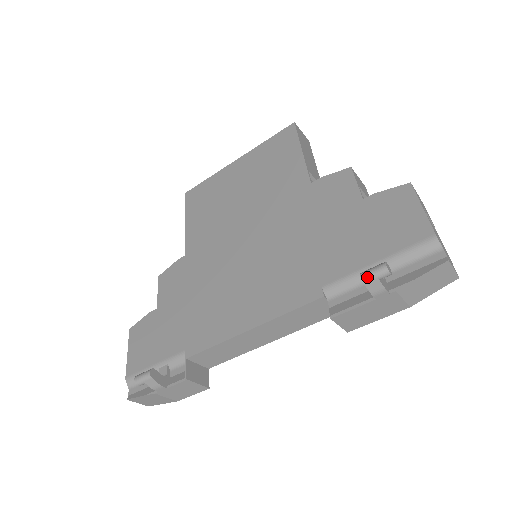
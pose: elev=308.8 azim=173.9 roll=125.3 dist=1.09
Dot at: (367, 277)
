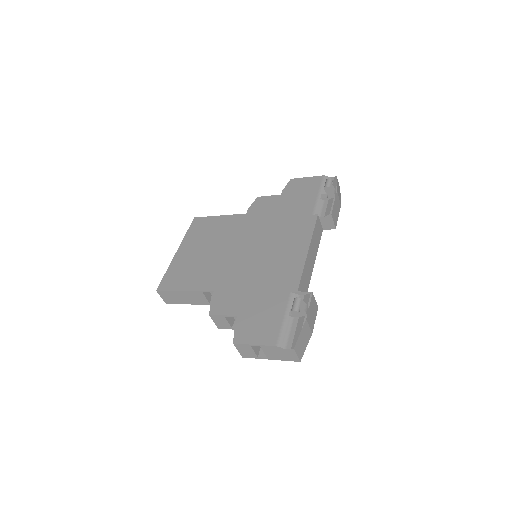
Dot at: (329, 185)
